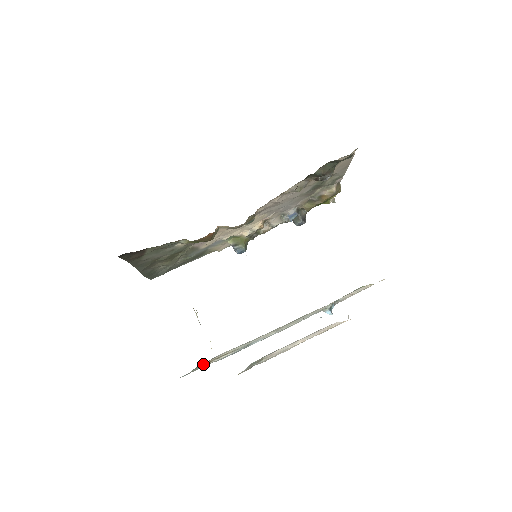
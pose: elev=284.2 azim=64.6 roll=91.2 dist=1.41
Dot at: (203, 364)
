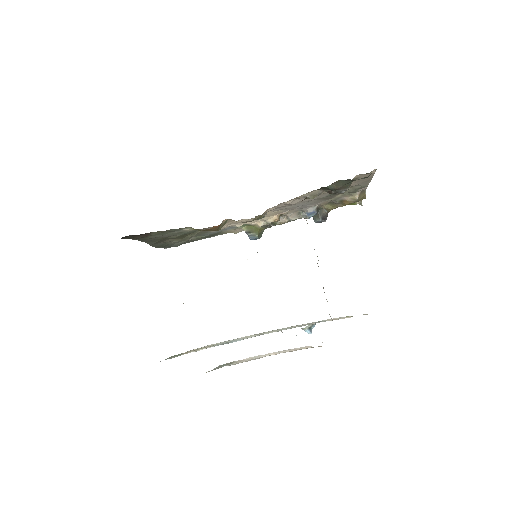
Dot at: (178, 354)
